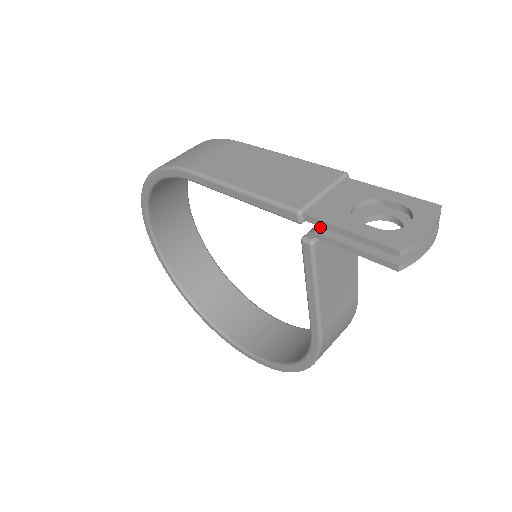
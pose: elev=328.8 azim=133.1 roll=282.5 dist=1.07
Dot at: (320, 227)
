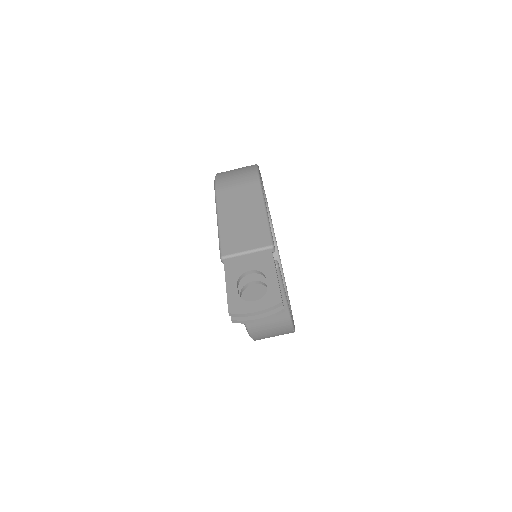
Dot at: occluded
